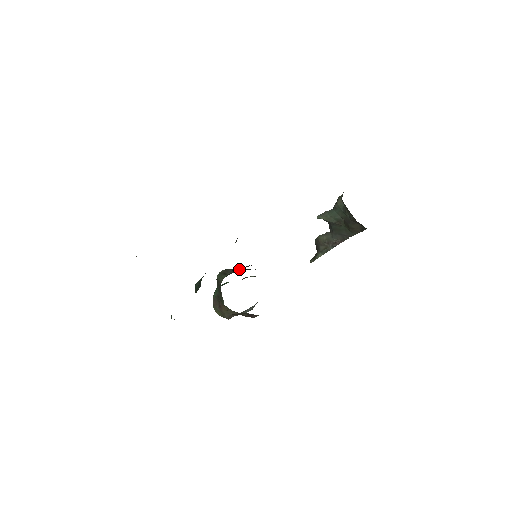
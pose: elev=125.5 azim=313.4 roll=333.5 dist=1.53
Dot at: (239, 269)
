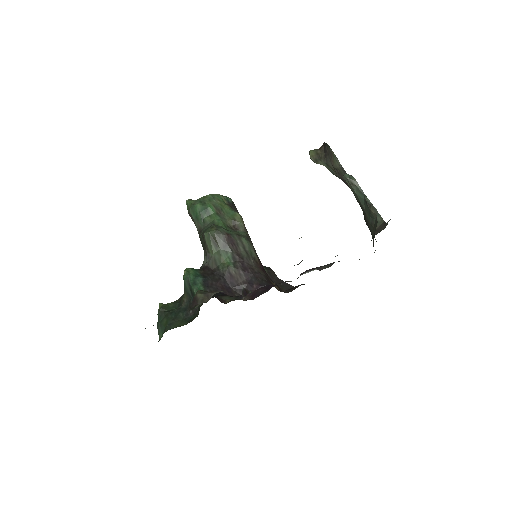
Dot at: (232, 239)
